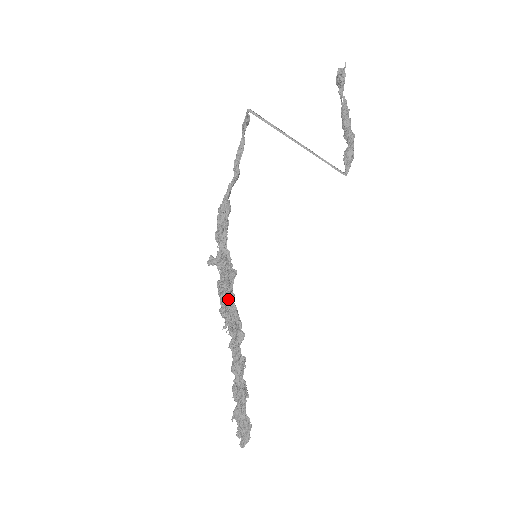
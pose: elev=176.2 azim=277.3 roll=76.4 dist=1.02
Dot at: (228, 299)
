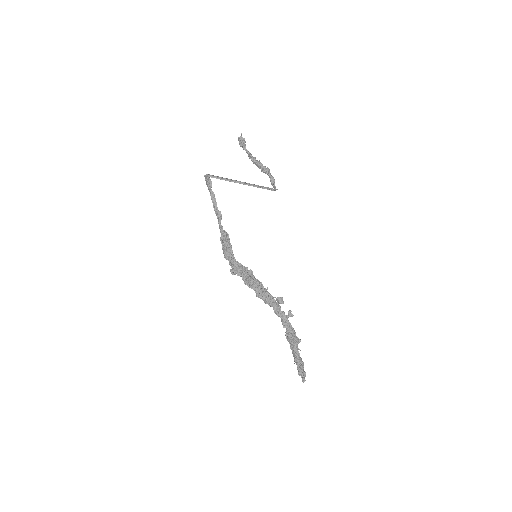
Dot at: (259, 286)
